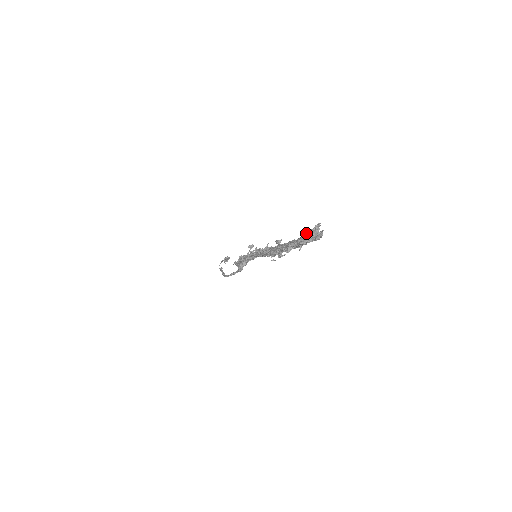
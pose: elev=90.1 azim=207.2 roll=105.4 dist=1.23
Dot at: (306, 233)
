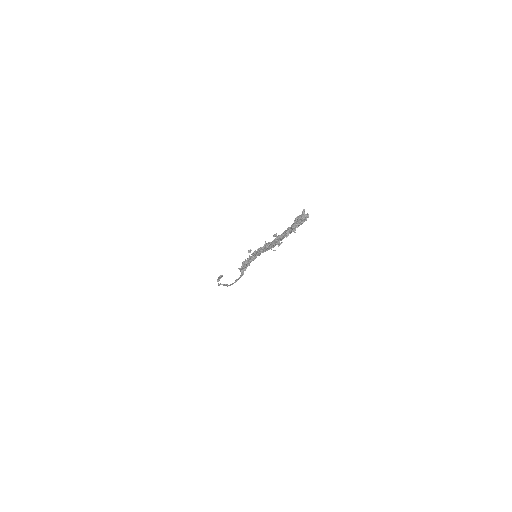
Dot at: (297, 219)
